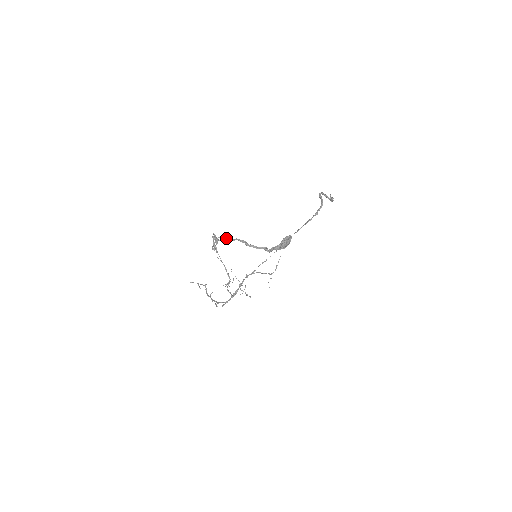
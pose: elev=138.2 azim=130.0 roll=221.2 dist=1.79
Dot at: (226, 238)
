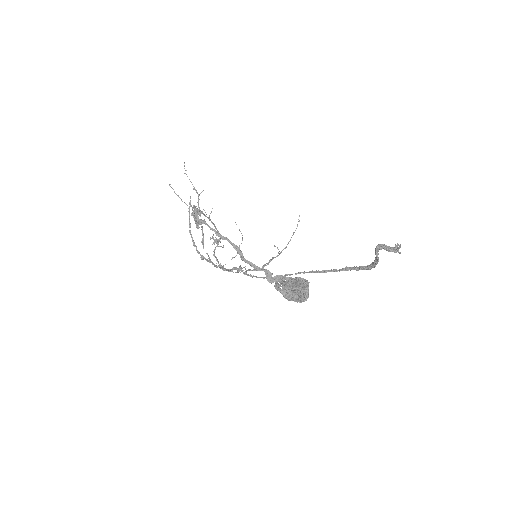
Dot at: (212, 229)
